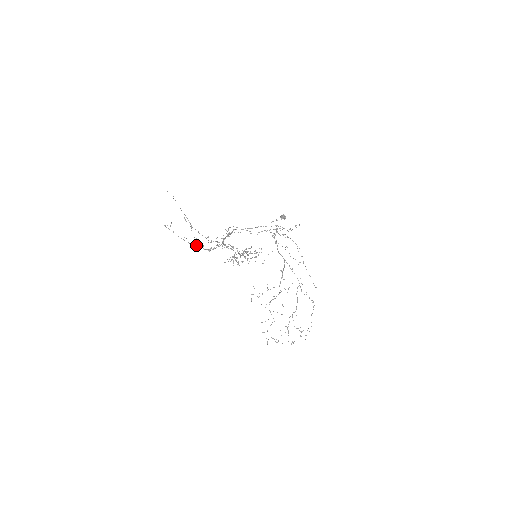
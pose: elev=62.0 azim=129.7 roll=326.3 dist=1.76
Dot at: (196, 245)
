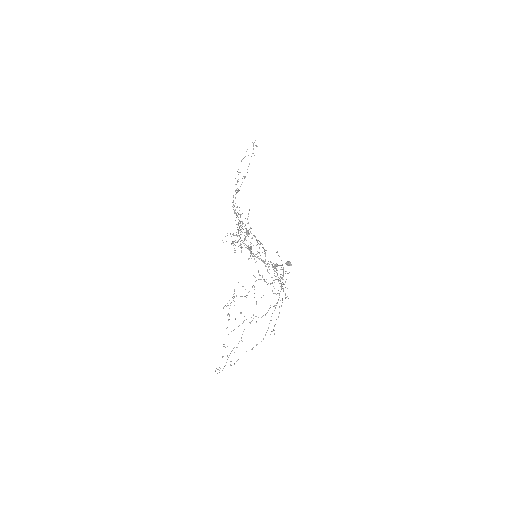
Dot at: occluded
